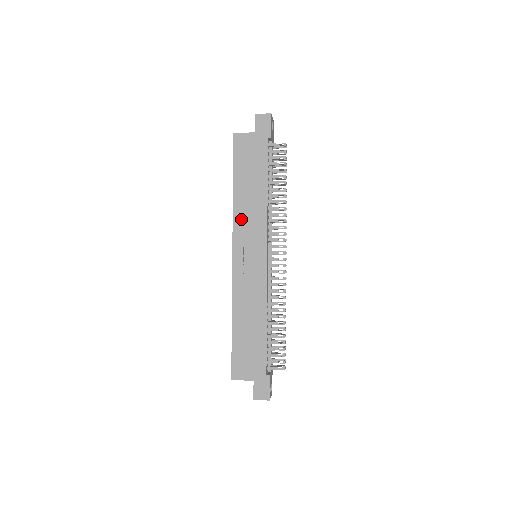
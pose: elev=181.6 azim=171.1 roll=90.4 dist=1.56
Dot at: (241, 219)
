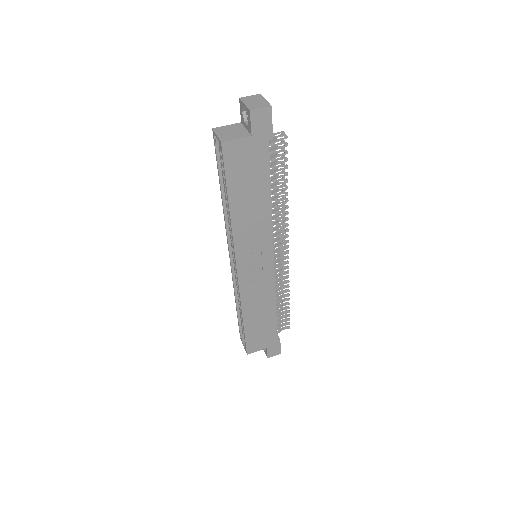
Dot at: (243, 236)
